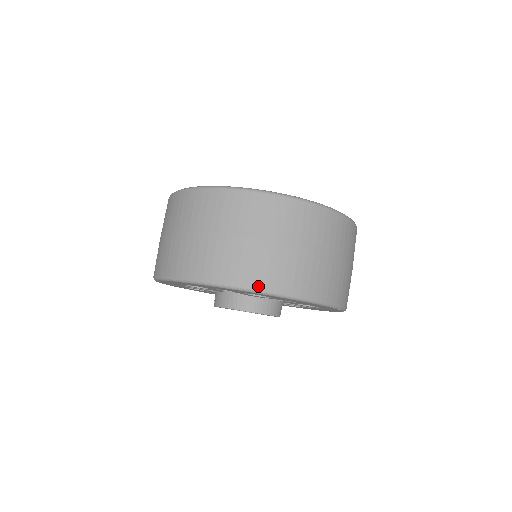
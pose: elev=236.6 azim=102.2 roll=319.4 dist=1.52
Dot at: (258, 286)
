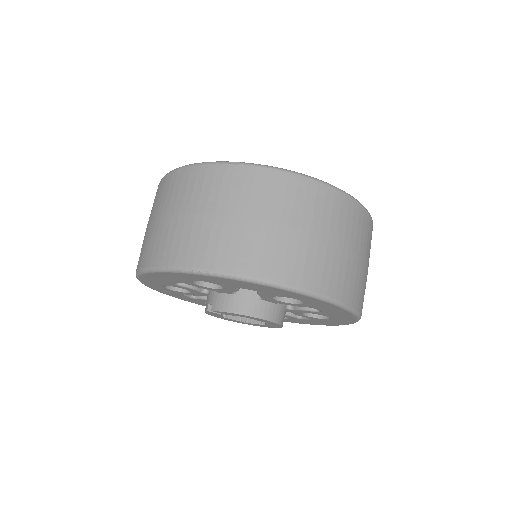
Dot at: (313, 288)
